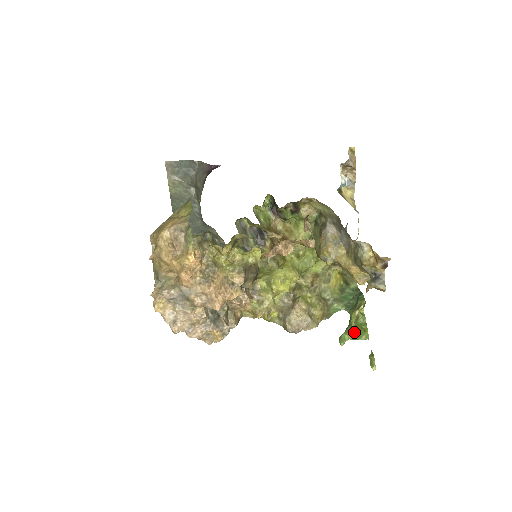
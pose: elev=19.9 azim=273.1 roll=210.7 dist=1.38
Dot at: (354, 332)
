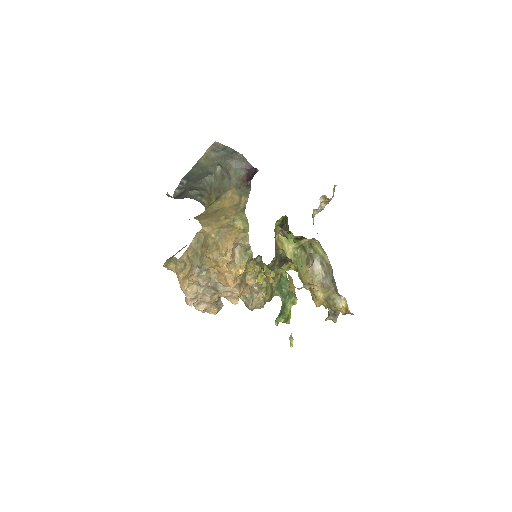
Dot at: (286, 319)
